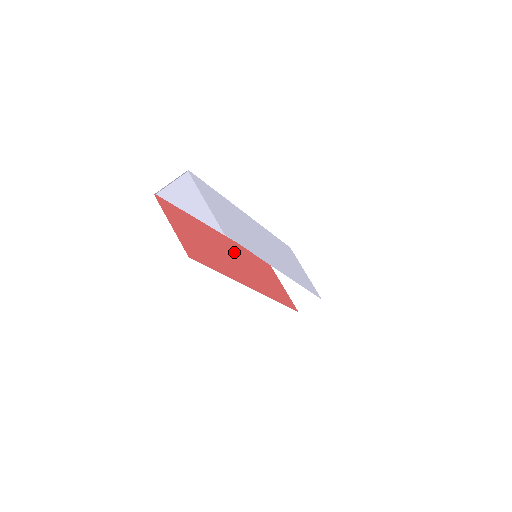
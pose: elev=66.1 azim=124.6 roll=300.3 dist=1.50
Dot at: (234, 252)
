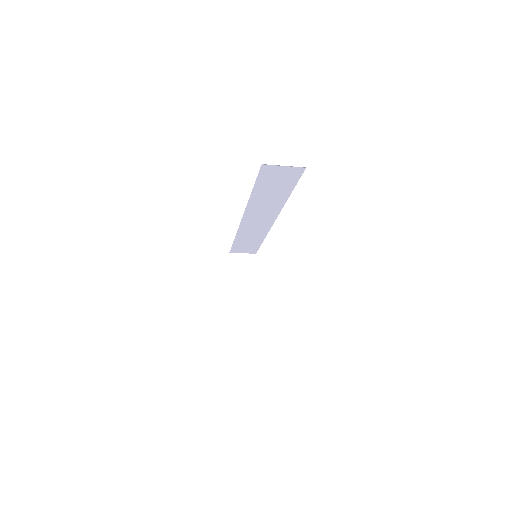
Dot at: occluded
